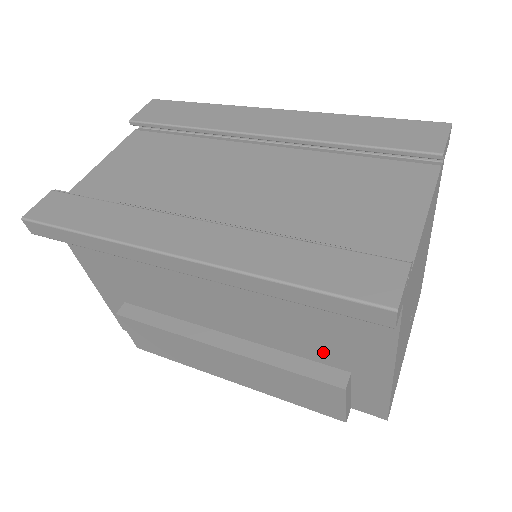
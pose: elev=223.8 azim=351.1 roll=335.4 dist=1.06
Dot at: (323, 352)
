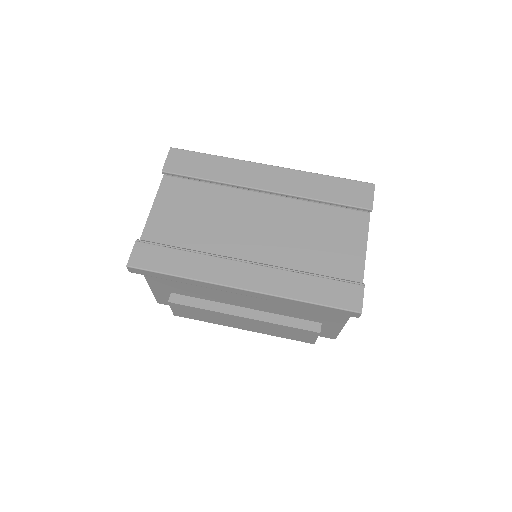
Dot at: (308, 316)
